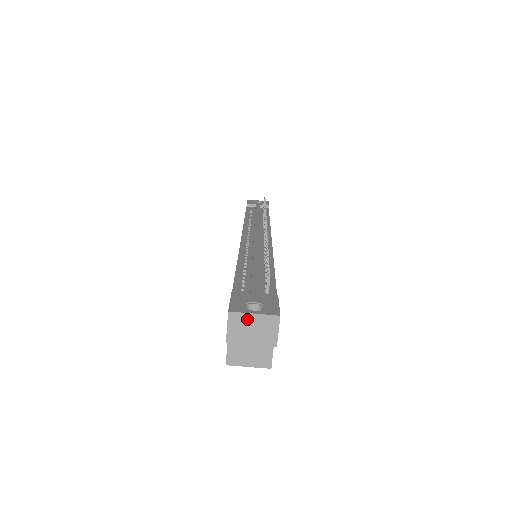
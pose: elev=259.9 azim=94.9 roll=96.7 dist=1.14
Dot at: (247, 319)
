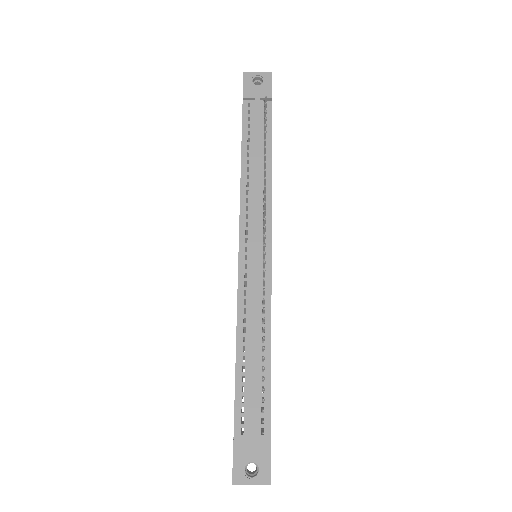
Dot at: (247, 484)
